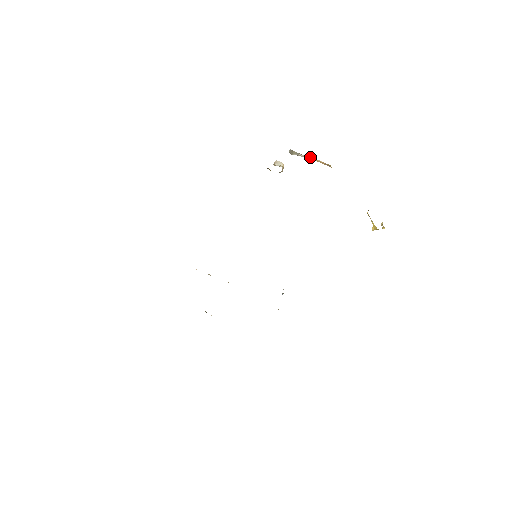
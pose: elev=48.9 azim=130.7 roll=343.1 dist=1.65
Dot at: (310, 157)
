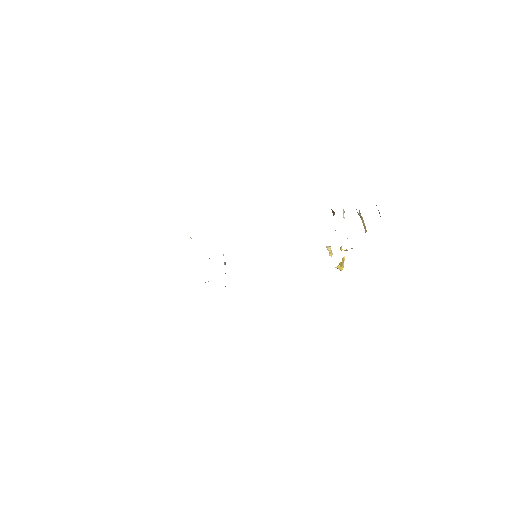
Dot at: occluded
